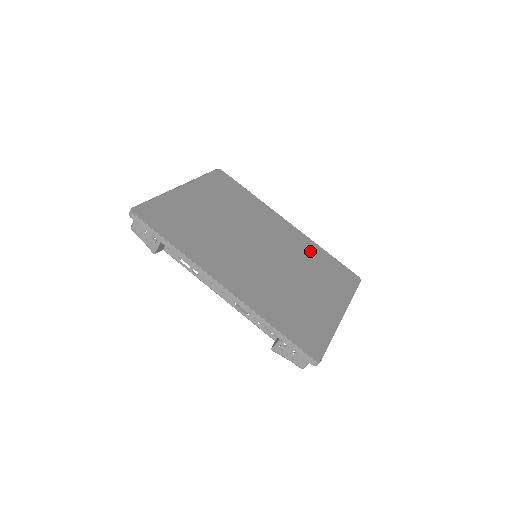
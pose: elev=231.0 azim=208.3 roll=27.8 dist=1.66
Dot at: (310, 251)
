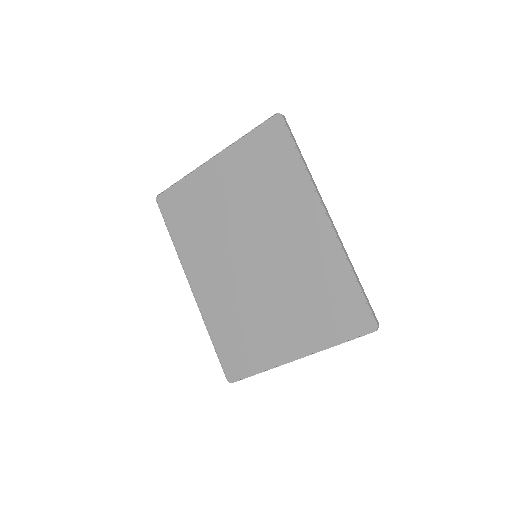
Dot at: (323, 269)
